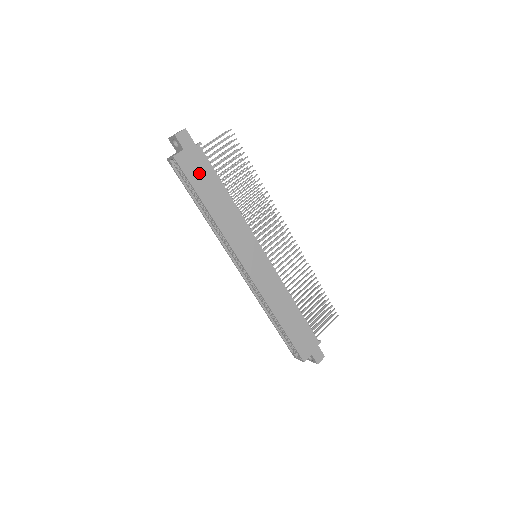
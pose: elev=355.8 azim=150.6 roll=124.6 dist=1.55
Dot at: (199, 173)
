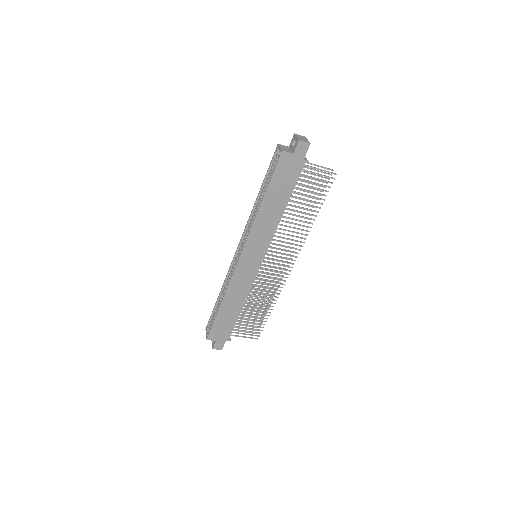
Dot at: (284, 177)
